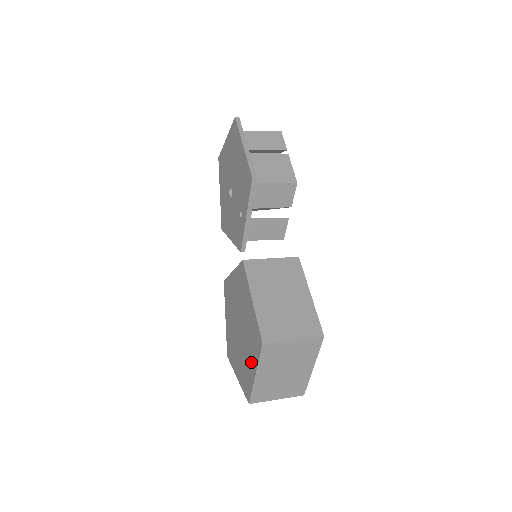
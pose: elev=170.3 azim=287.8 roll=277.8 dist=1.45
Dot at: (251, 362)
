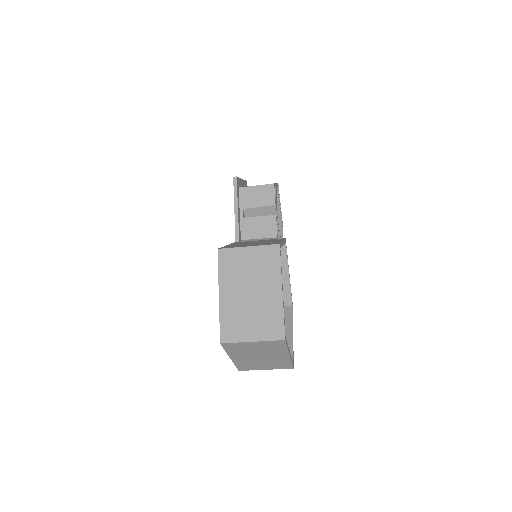
Dot at: occluded
